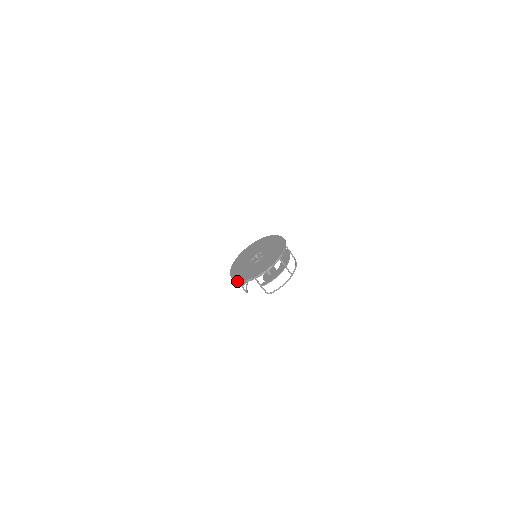
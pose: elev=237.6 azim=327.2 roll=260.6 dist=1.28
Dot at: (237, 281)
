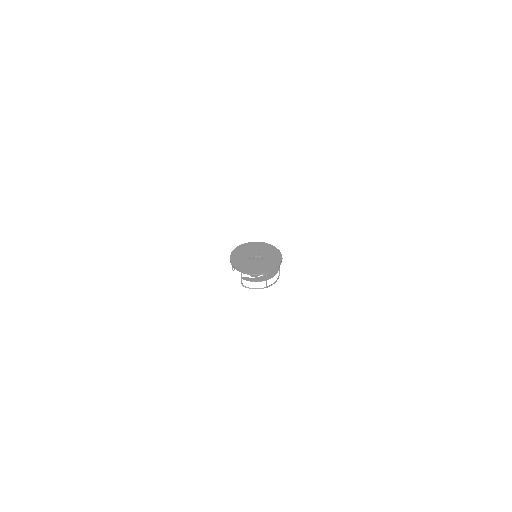
Dot at: (231, 262)
